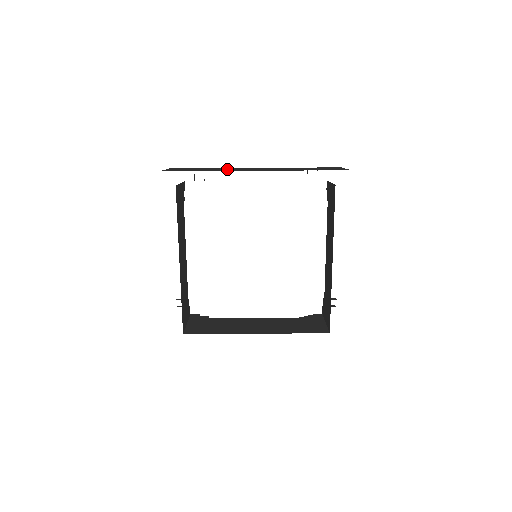
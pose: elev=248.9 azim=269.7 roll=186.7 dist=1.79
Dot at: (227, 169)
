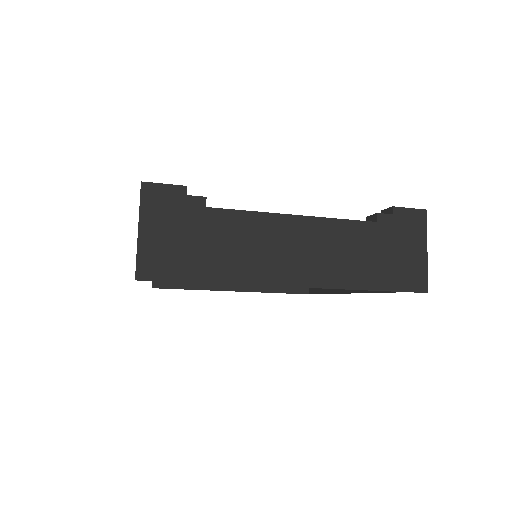
Dot at: (249, 246)
